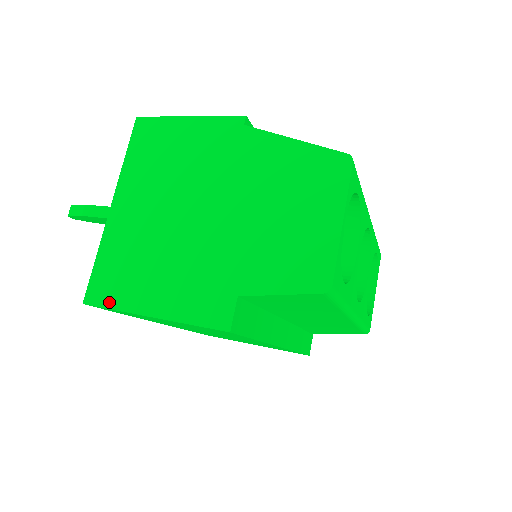
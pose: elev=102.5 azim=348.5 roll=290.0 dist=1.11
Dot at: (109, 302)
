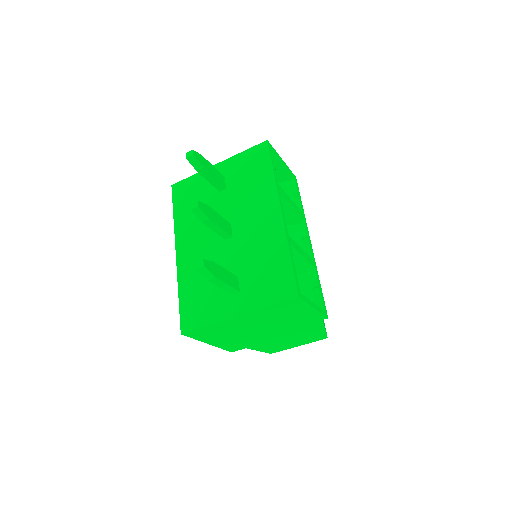
Dot at: (195, 337)
